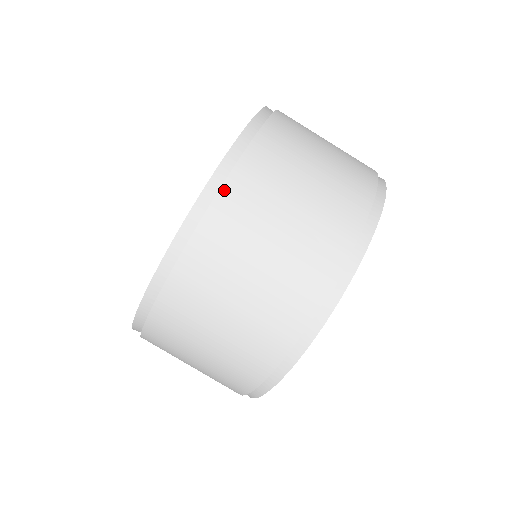
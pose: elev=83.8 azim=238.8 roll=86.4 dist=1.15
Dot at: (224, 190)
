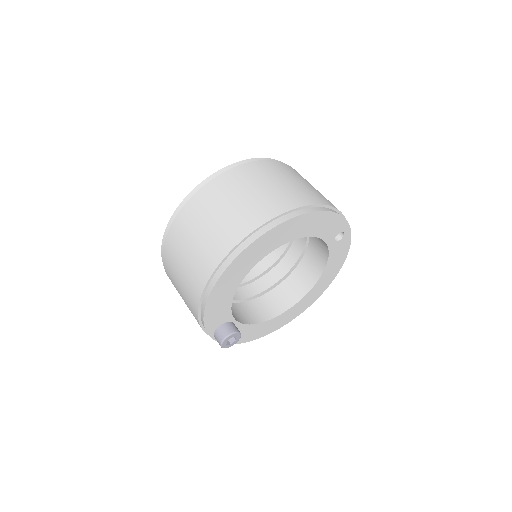
Dot at: (235, 169)
